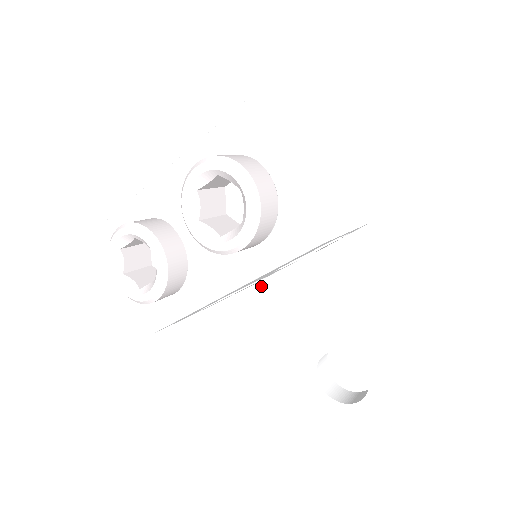
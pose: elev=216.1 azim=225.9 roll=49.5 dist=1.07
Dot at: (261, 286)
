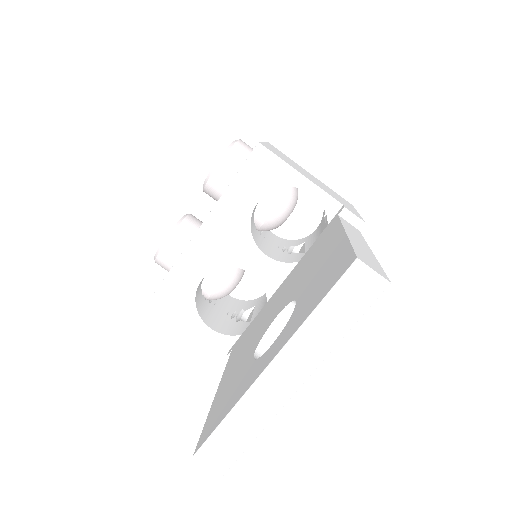
Dot at: (261, 310)
